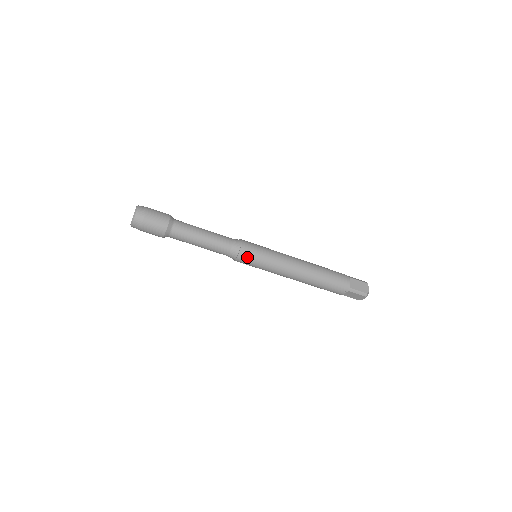
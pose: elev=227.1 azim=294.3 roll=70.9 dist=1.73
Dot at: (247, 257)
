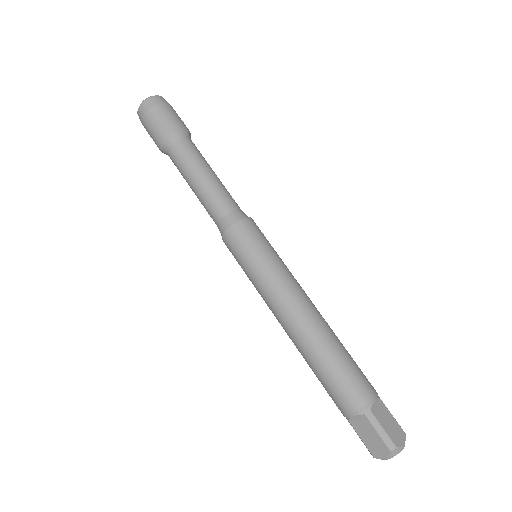
Dot at: (260, 230)
